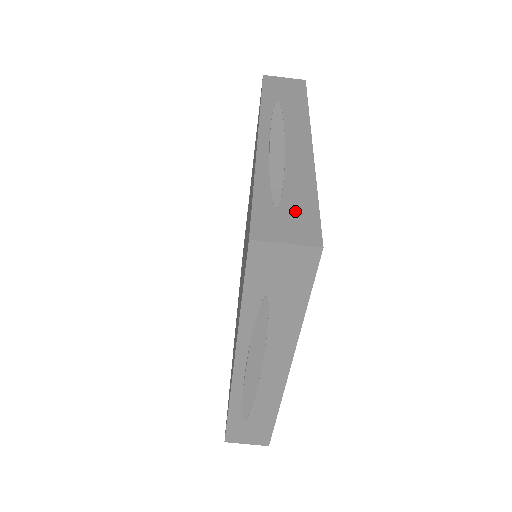
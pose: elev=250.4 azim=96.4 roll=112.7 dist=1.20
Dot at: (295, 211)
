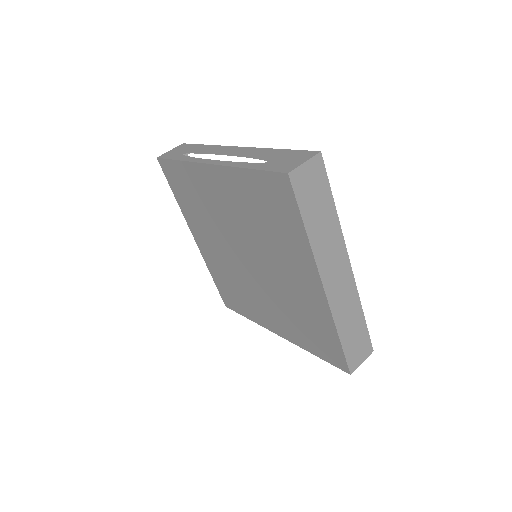
Dot at: occluded
